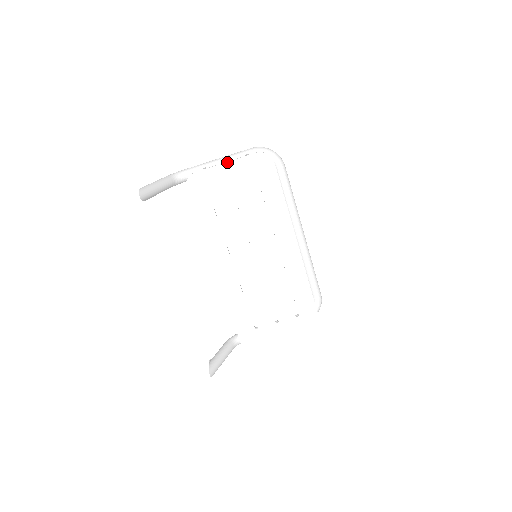
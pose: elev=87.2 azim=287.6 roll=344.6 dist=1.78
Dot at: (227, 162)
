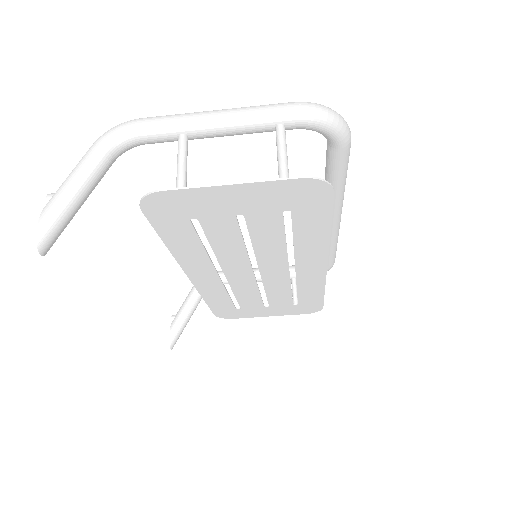
Dot at: (234, 184)
